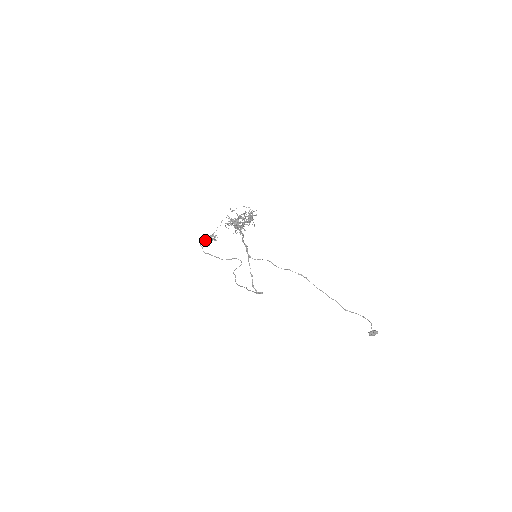
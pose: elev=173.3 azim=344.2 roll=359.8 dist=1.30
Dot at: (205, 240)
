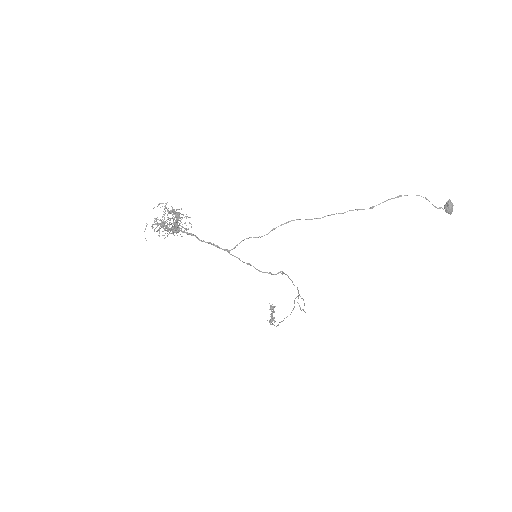
Dot at: occluded
